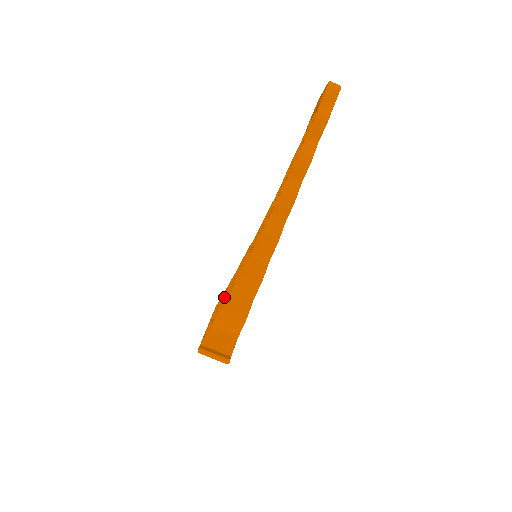
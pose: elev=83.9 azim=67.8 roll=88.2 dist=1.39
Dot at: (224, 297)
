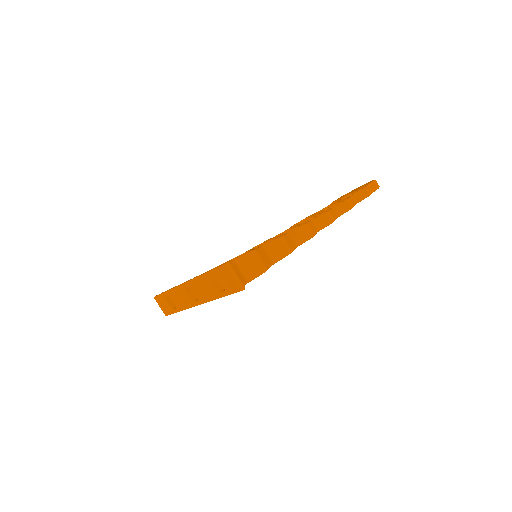
Dot at: occluded
